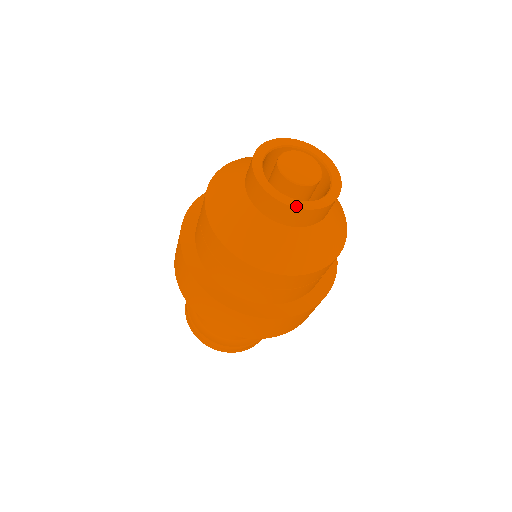
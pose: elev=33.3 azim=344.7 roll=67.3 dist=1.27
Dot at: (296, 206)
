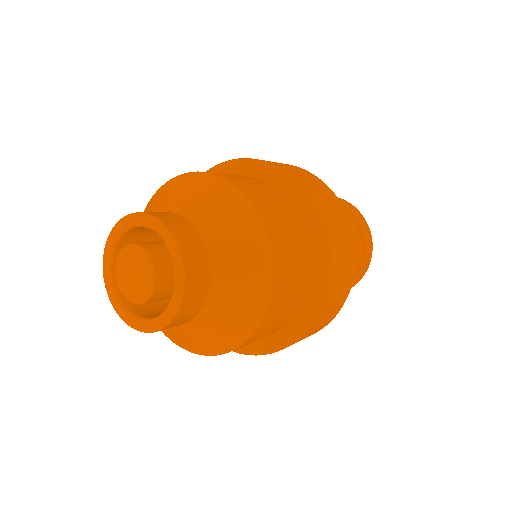
Dot at: (110, 298)
